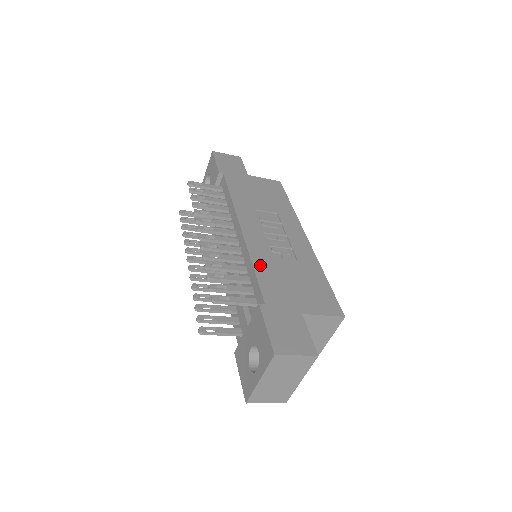
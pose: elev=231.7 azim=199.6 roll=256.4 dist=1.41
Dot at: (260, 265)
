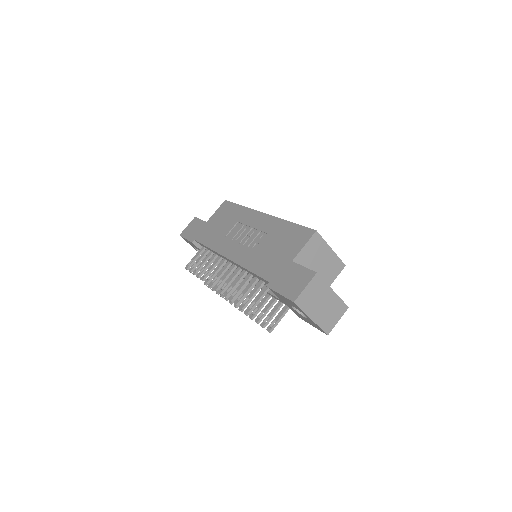
Dot at: (251, 265)
